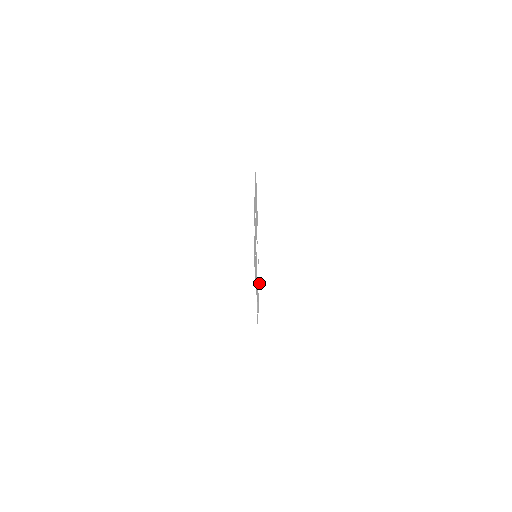
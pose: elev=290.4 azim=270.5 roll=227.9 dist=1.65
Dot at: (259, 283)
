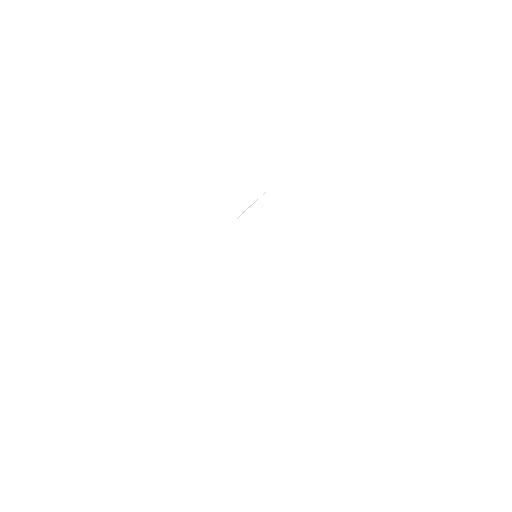
Dot at: (238, 217)
